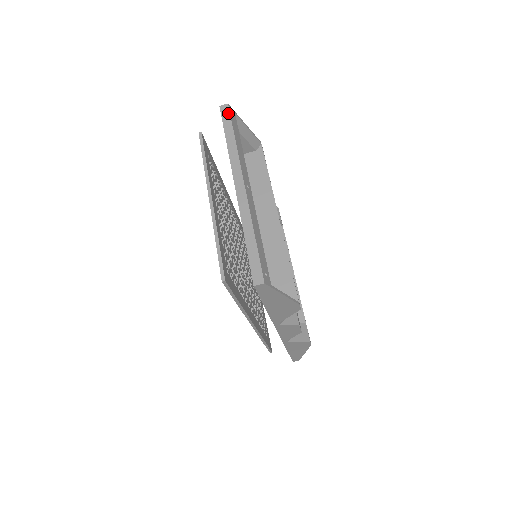
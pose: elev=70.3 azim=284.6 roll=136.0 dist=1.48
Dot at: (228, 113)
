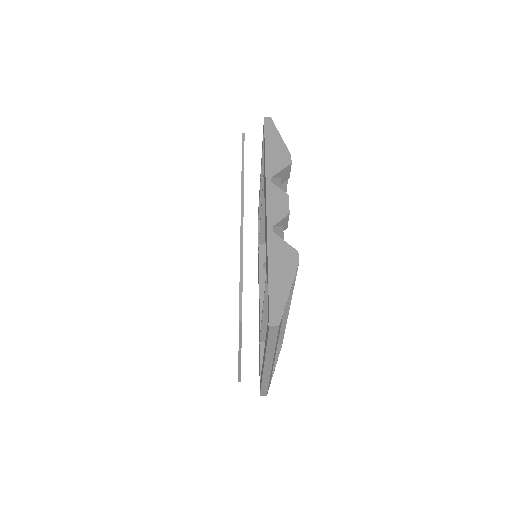
Dot at: (276, 332)
